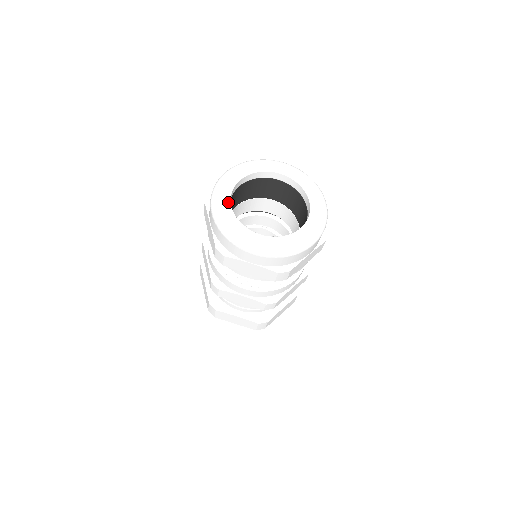
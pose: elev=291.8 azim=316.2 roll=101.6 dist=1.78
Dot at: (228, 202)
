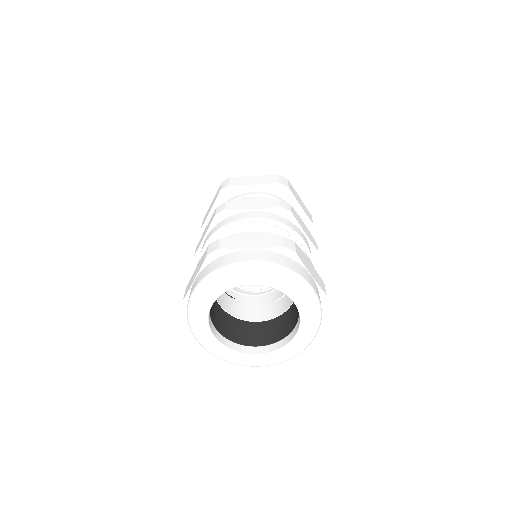
Dot at: (213, 299)
